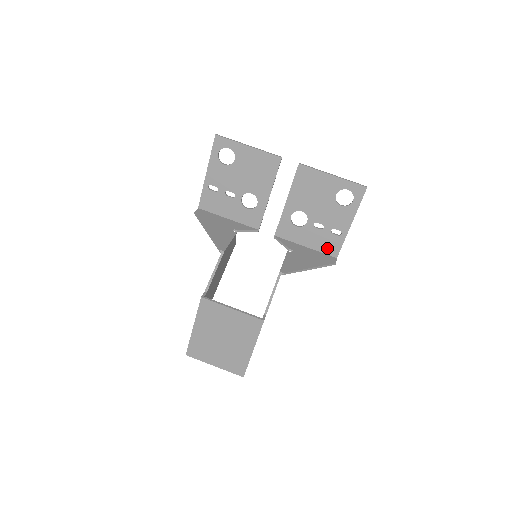
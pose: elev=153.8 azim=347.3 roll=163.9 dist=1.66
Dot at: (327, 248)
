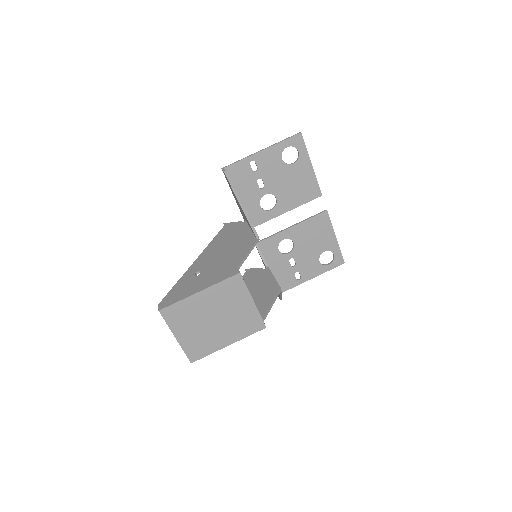
Dot at: (281, 282)
